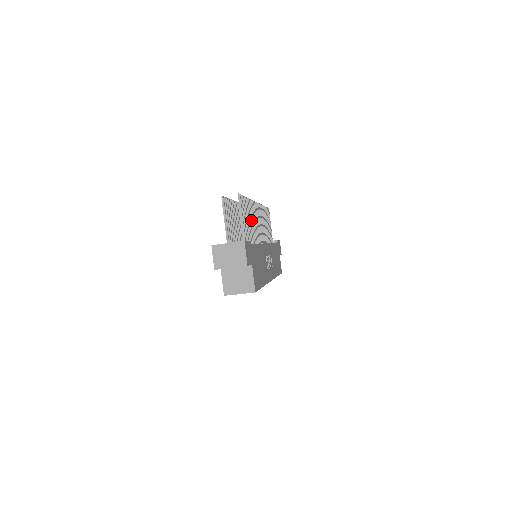
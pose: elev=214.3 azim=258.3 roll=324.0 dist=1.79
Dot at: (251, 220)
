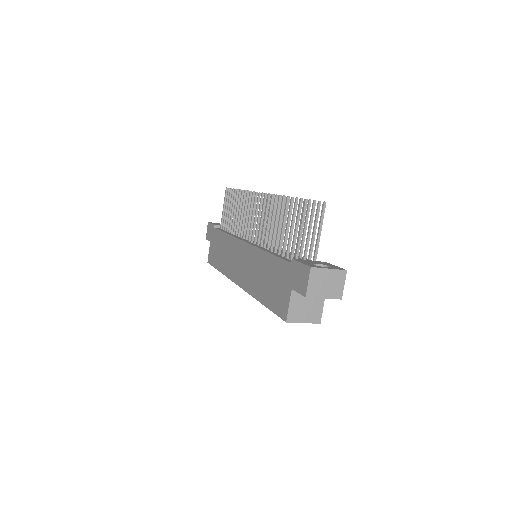
Dot at: occluded
